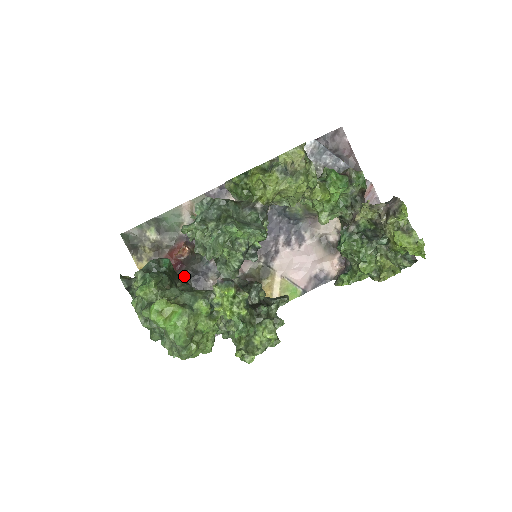
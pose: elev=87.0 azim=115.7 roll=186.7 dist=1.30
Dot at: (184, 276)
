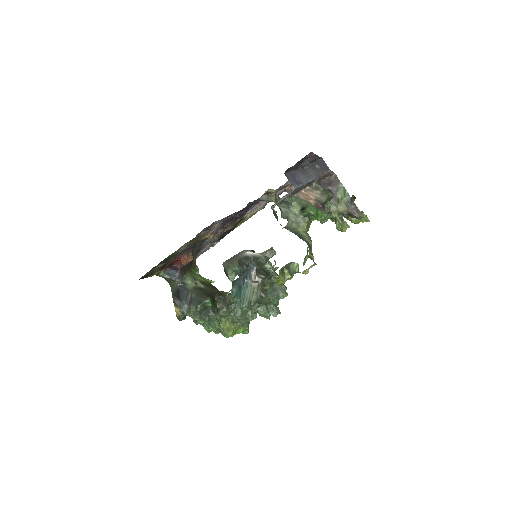
Dot at: occluded
